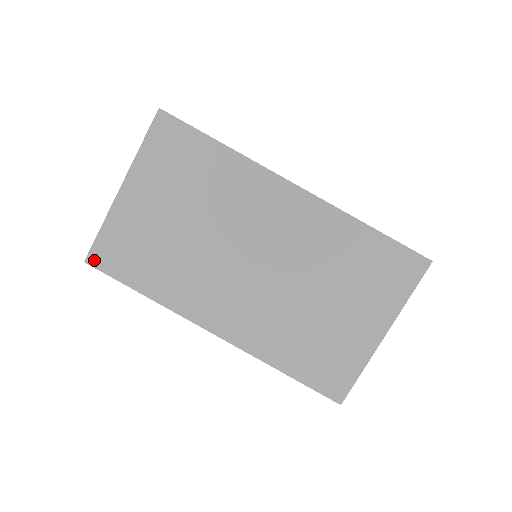
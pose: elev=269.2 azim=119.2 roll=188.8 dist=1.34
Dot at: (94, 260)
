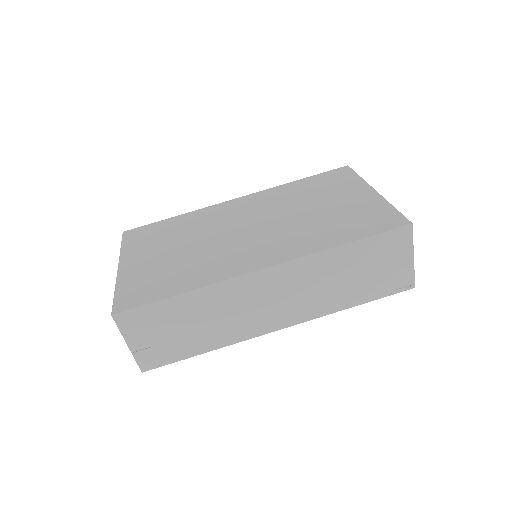
Dot at: (120, 308)
